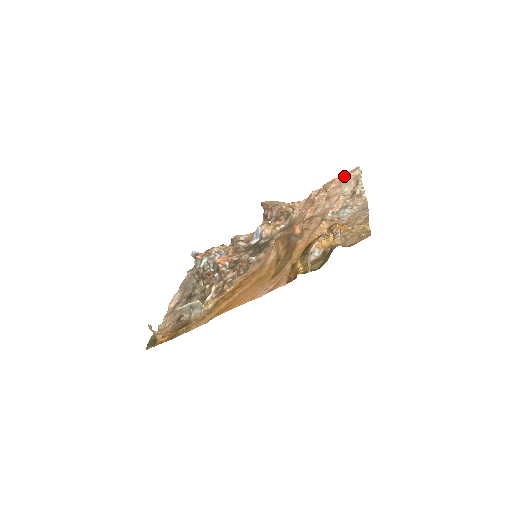
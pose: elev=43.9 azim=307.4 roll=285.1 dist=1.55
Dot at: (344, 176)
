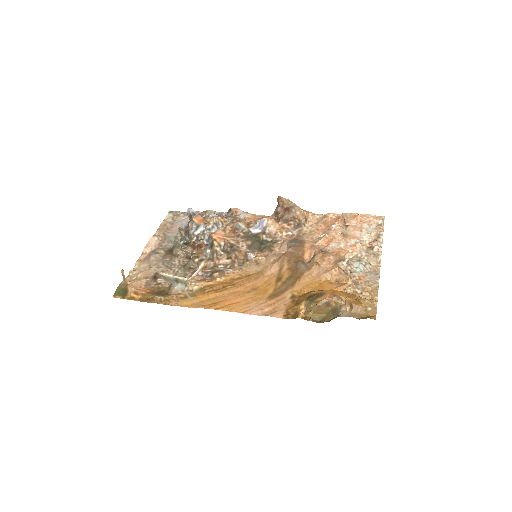
Dot at: (367, 218)
